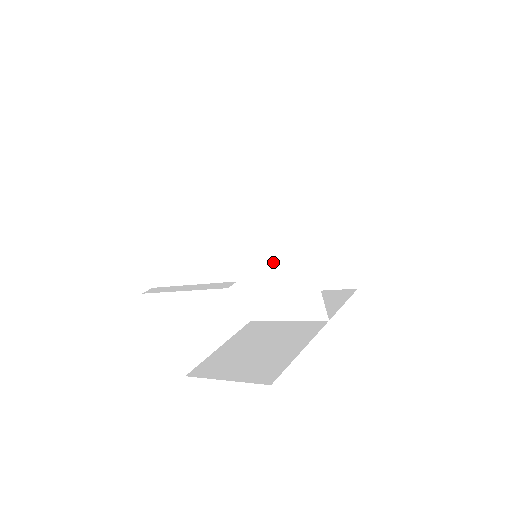
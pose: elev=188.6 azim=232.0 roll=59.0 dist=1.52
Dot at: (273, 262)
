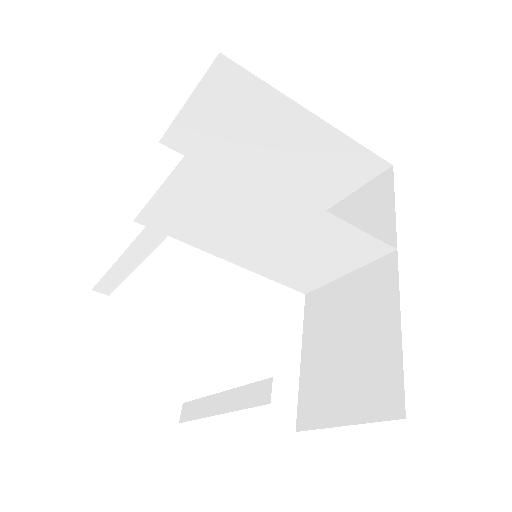
Dot at: (279, 239)
